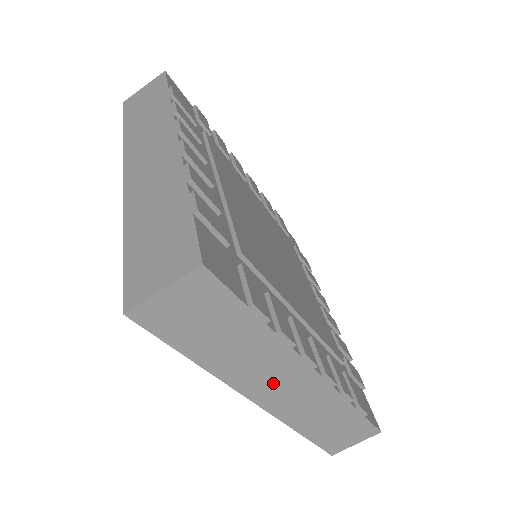
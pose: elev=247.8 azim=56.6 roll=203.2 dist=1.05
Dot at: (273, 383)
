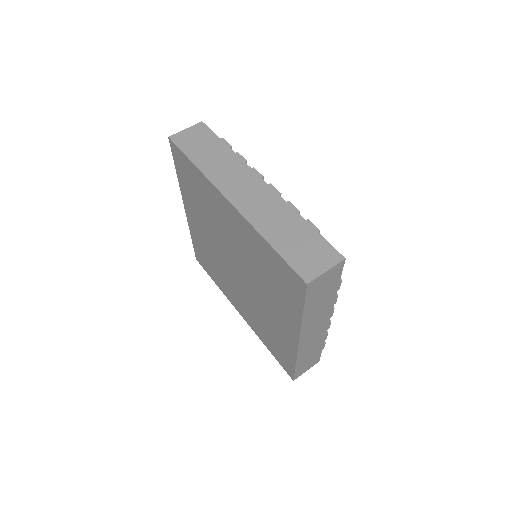
Dot at: (237, 185)
